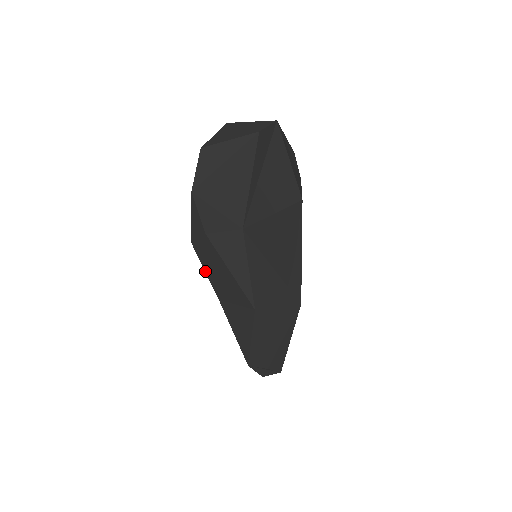
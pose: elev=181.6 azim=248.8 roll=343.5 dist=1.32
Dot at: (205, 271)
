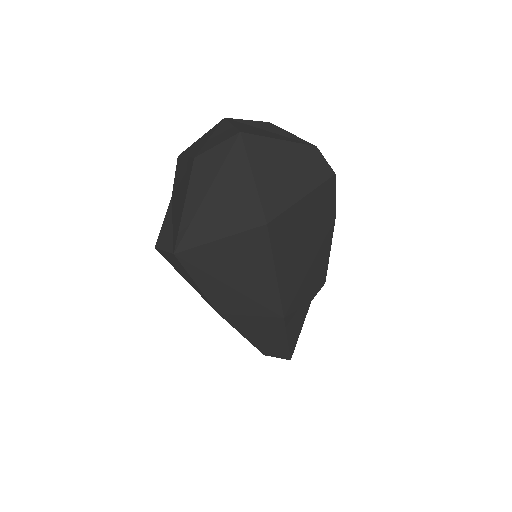
Dot at: occluded
